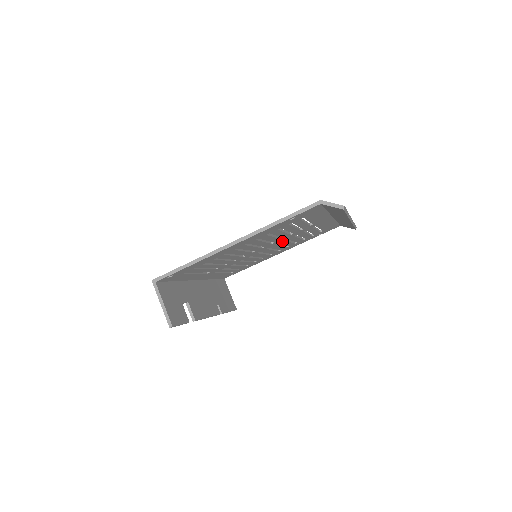
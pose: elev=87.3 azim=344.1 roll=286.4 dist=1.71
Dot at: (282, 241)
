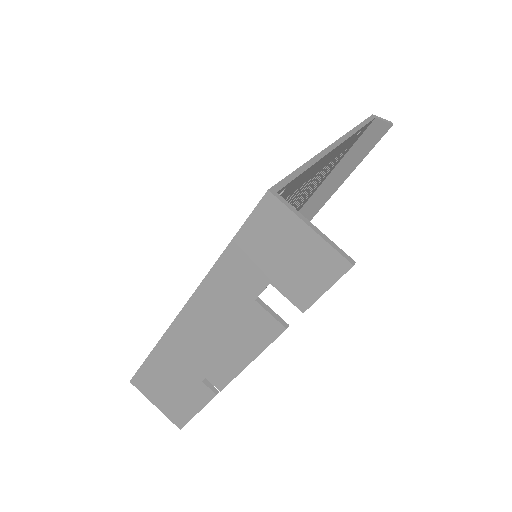
Dot at: occluded
